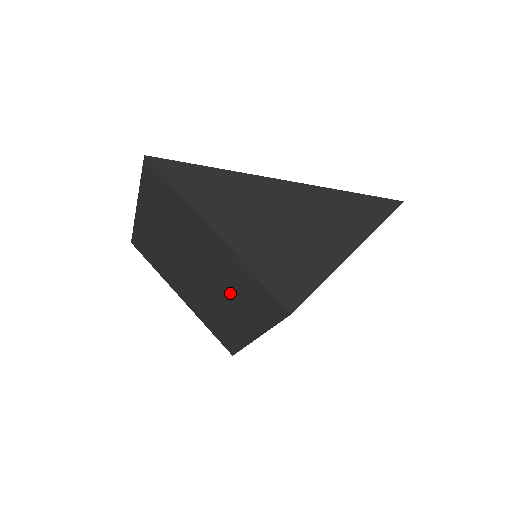
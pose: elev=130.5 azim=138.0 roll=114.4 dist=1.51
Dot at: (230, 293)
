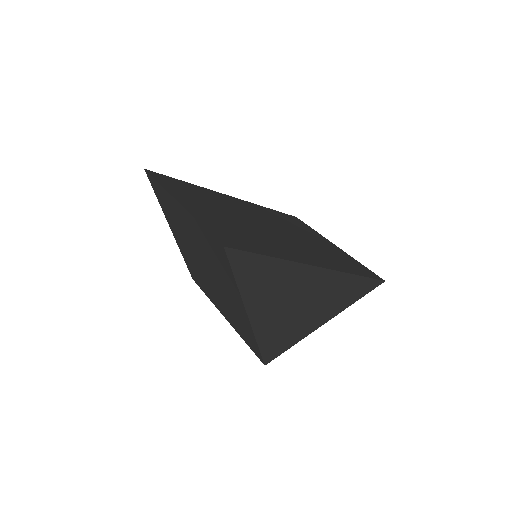
Dot at: (226, 305)
